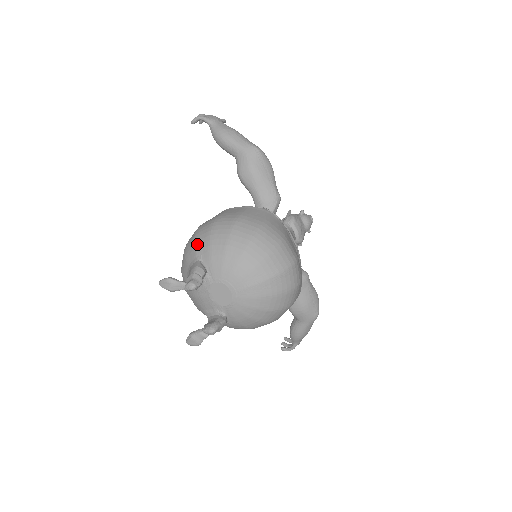
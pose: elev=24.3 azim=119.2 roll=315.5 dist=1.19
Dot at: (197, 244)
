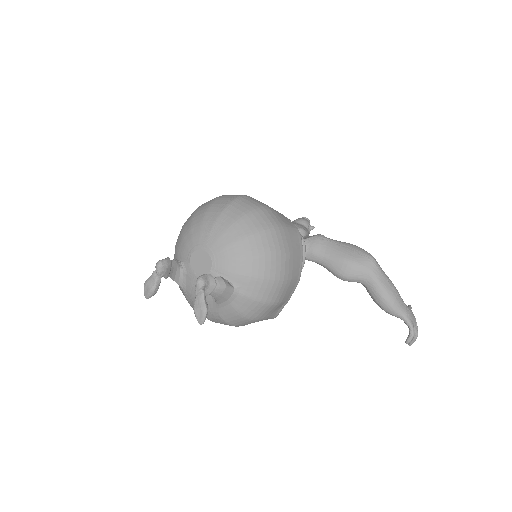
Dot at: occluded
